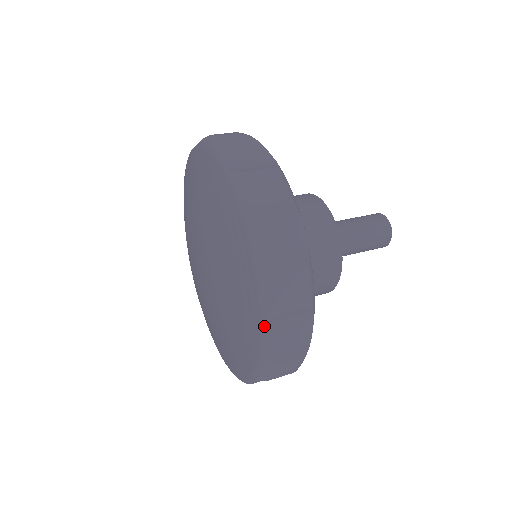
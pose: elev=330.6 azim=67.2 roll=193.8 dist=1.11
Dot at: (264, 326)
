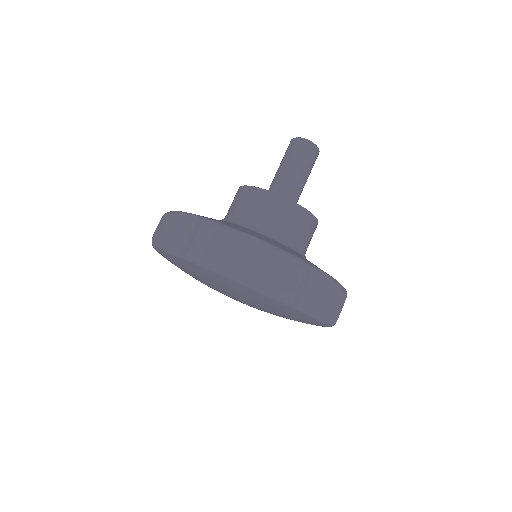
Dot at: (296, 307)
